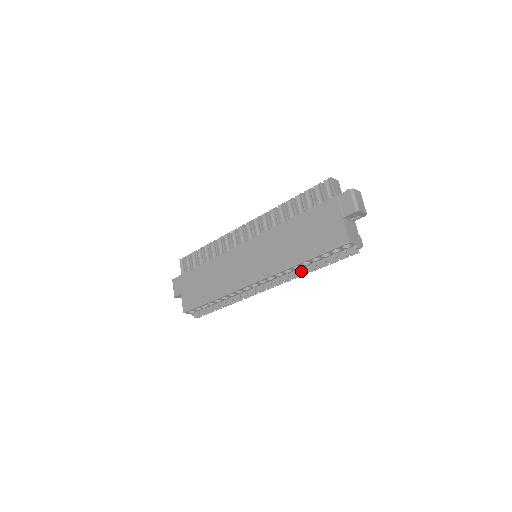
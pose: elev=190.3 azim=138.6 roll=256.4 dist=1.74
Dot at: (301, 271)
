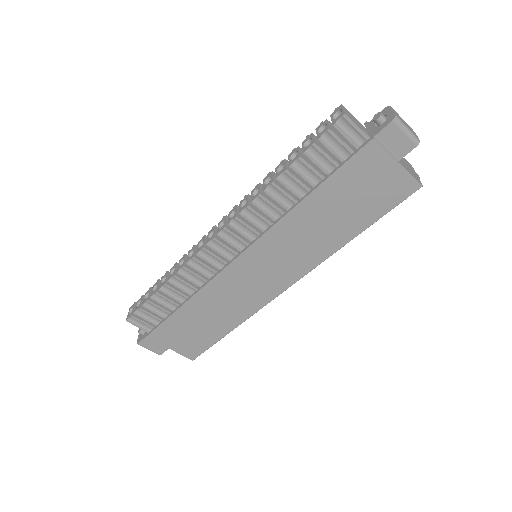
Dot at: occluded
